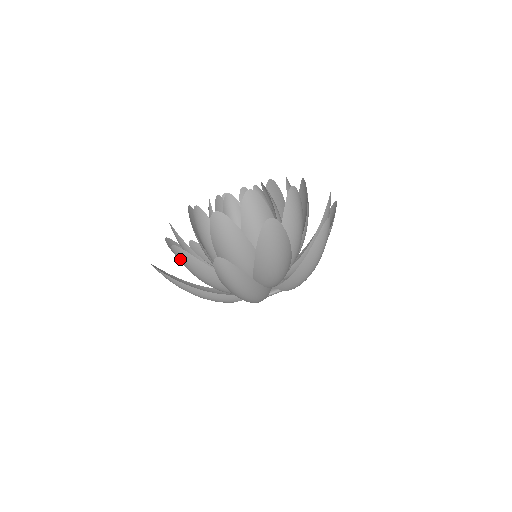
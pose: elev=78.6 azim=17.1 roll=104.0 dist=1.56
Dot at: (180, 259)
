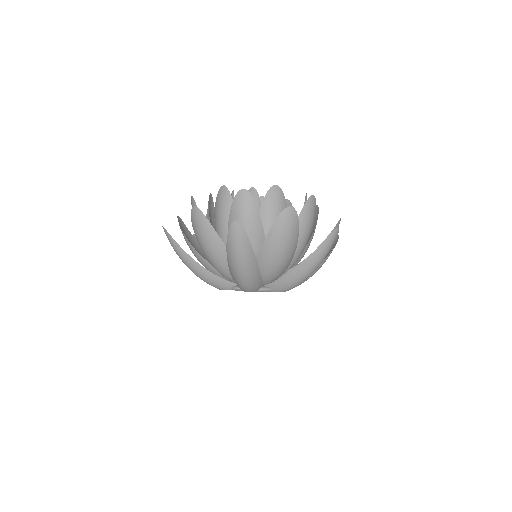
Dot at: (183, 229)
